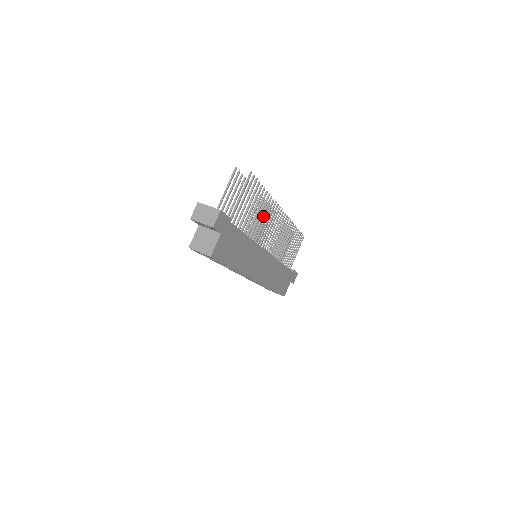
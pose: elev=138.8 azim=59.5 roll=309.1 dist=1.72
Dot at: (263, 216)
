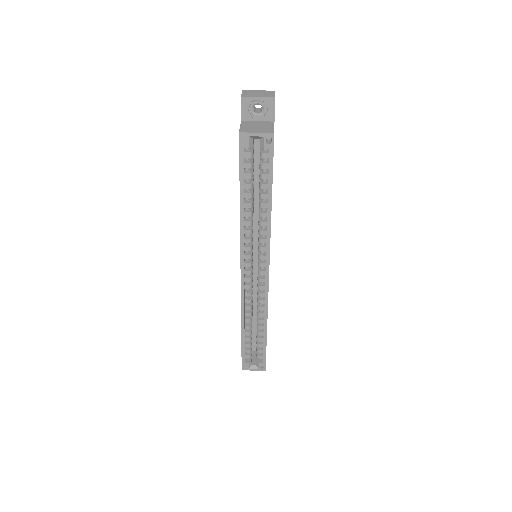
Dot at: occluded
